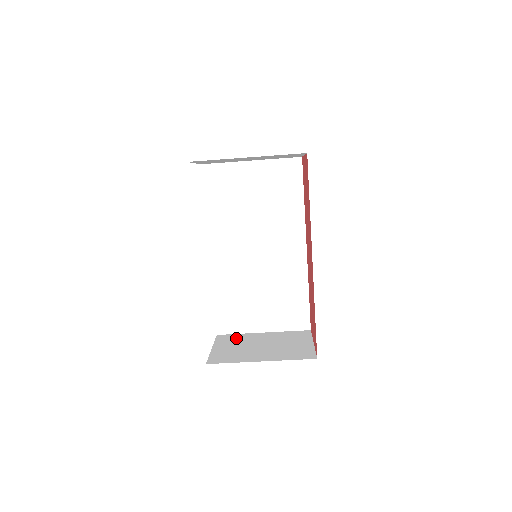
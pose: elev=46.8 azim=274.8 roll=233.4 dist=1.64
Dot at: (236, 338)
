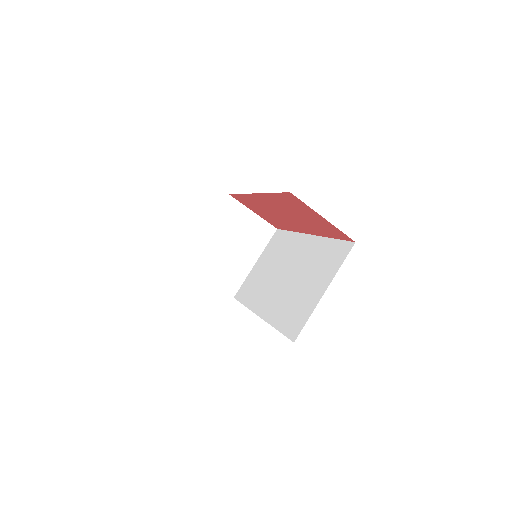
Dot at: occluded
